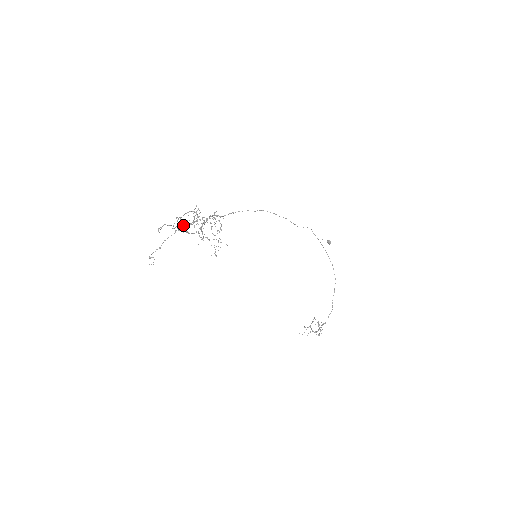
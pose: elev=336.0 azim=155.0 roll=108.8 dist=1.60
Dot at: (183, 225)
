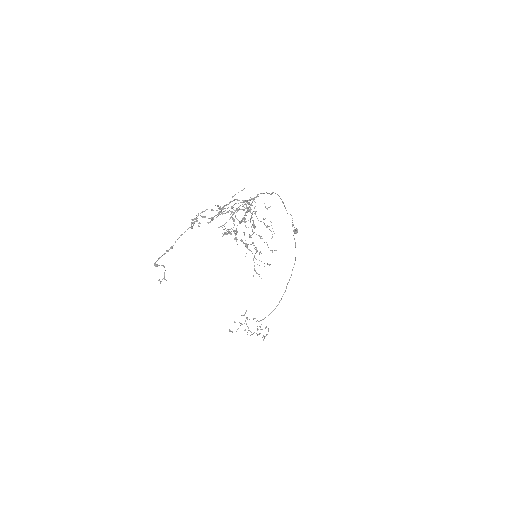
Dot at: (205, 210)
